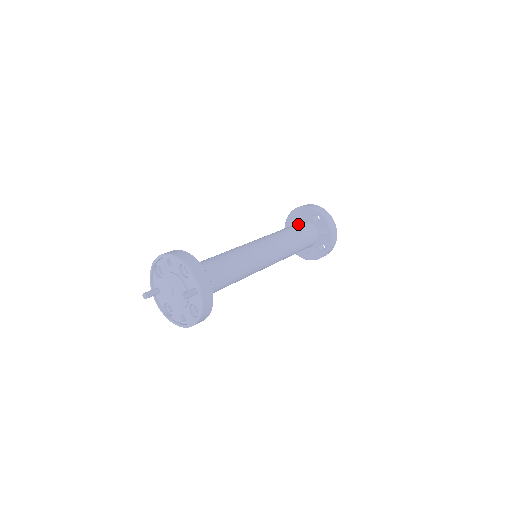
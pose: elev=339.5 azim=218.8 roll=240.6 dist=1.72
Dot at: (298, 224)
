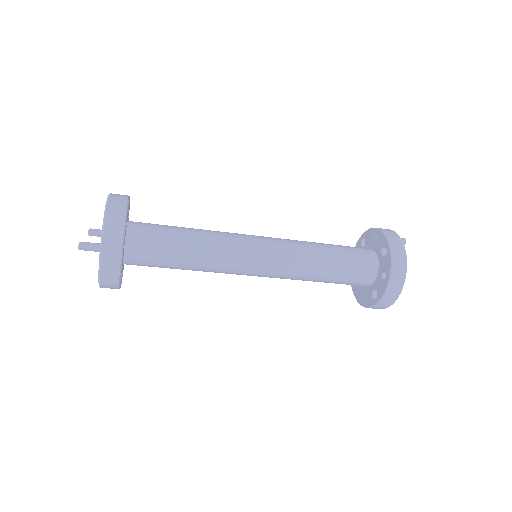
Dot at: (354, 247)
